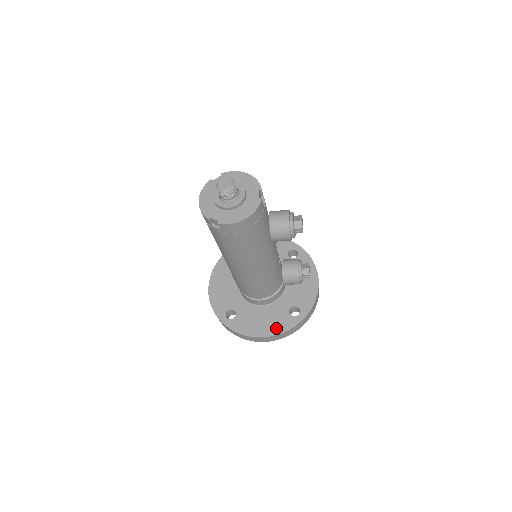
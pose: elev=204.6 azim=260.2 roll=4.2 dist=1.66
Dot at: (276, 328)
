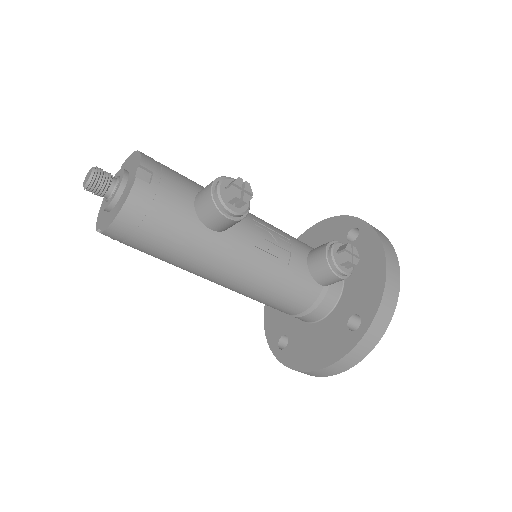
Dot at: (331, 354)
